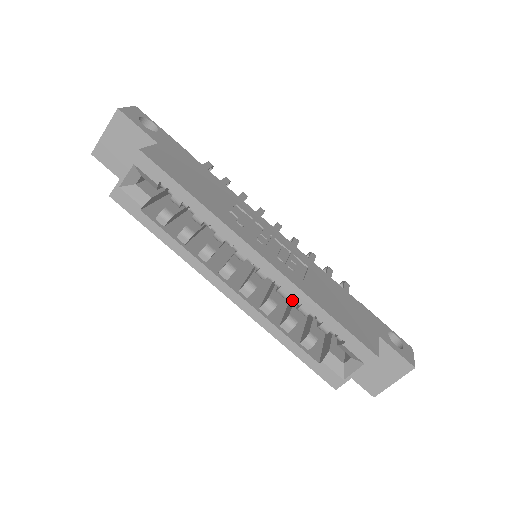
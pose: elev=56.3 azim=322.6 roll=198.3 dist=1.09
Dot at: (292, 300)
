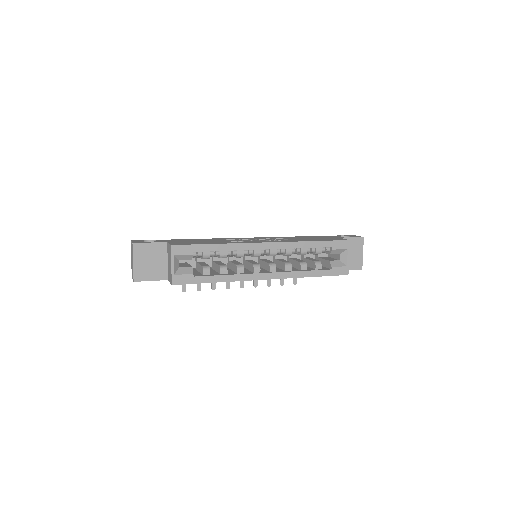
Dot at: (289, 261)
